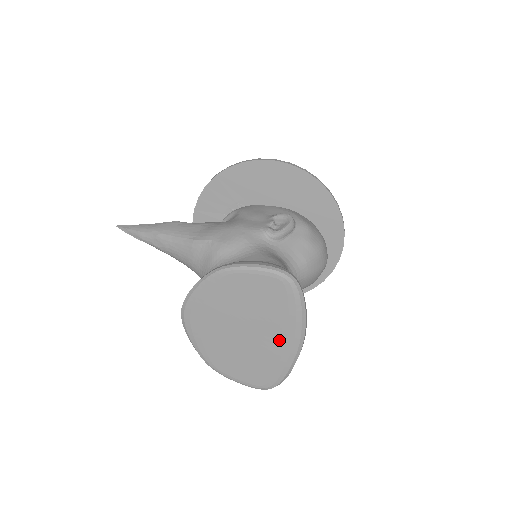
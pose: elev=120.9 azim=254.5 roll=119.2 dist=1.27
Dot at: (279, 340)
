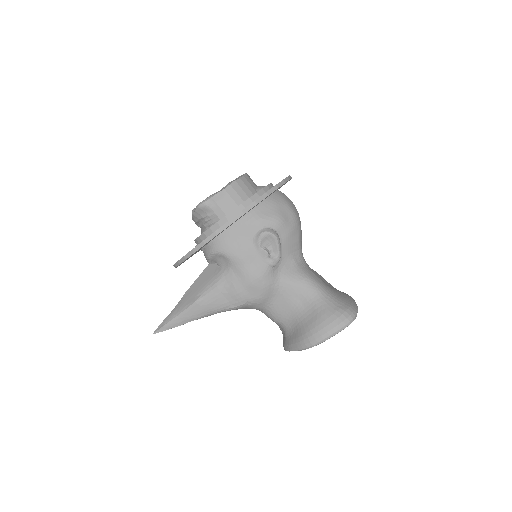
Dot at: occluded
